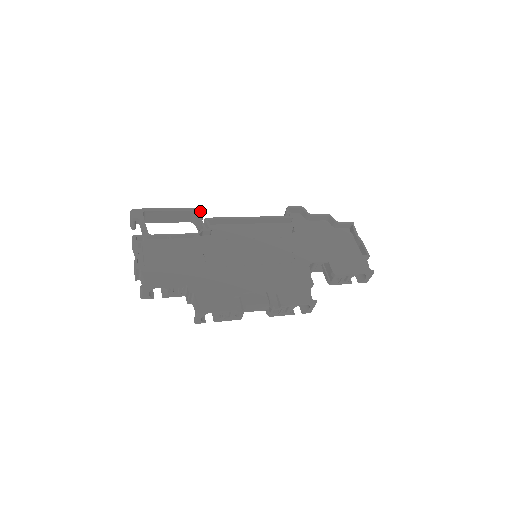
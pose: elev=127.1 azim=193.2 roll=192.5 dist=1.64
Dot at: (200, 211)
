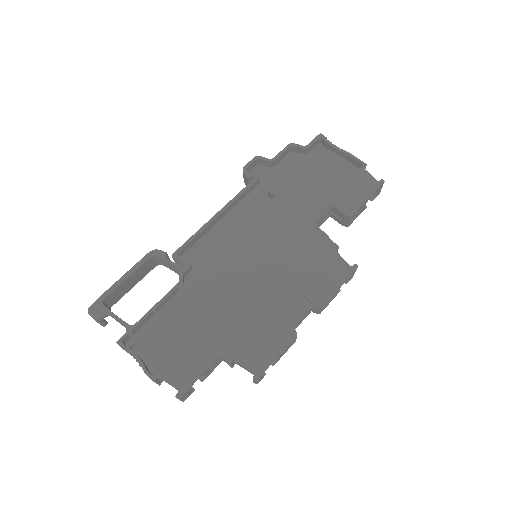
Dot at: (160, 251)
